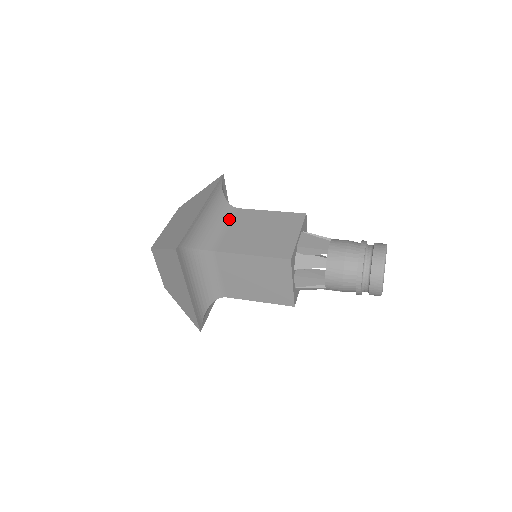
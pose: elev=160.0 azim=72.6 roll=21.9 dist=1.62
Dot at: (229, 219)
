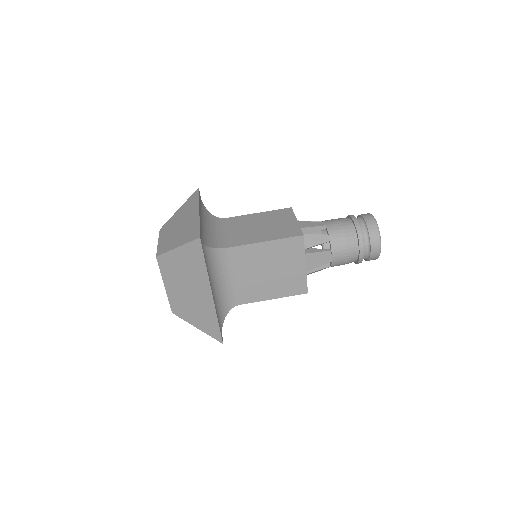
Dot at: (229, 266)
